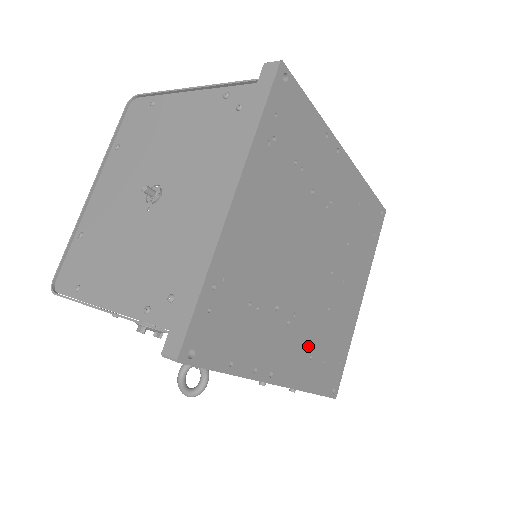
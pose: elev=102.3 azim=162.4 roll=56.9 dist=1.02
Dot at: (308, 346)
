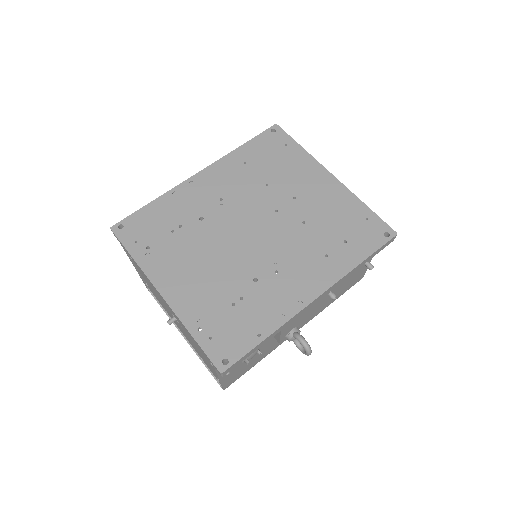
Dot at: (314, 256)
